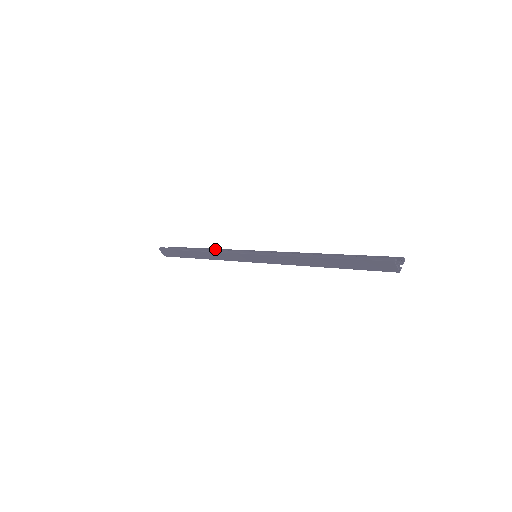
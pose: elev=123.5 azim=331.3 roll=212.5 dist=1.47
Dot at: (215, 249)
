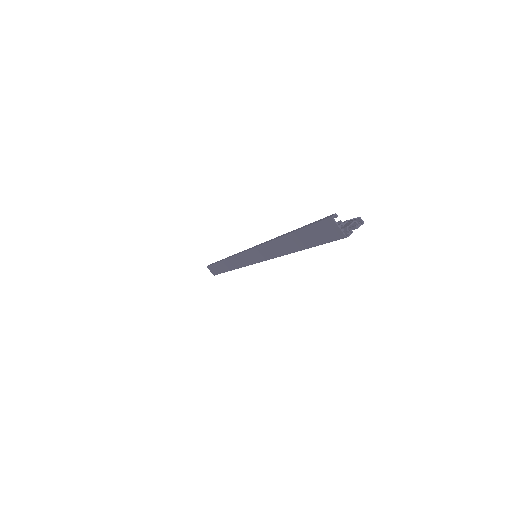
Dot at: occluded
